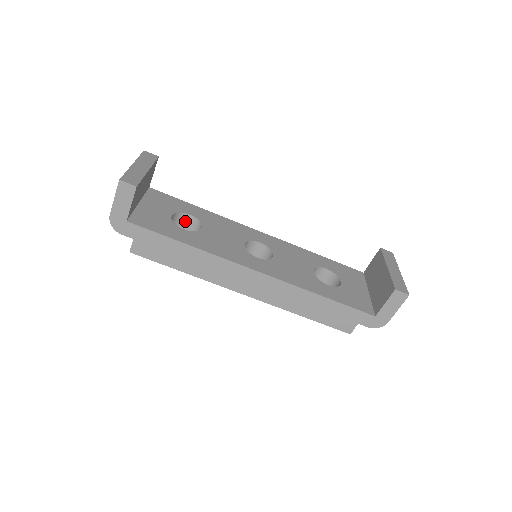
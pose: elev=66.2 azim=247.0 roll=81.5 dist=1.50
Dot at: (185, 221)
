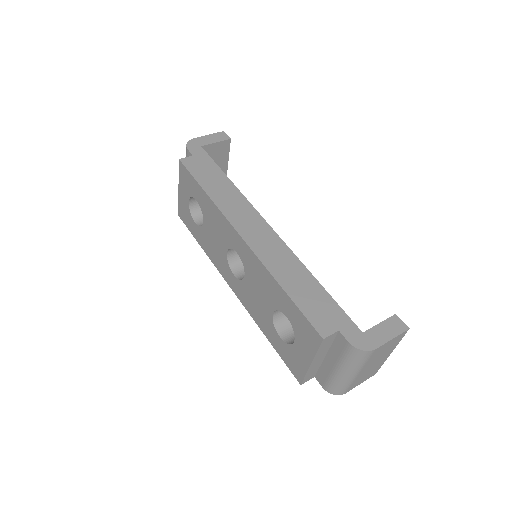
Dot at: occluded
